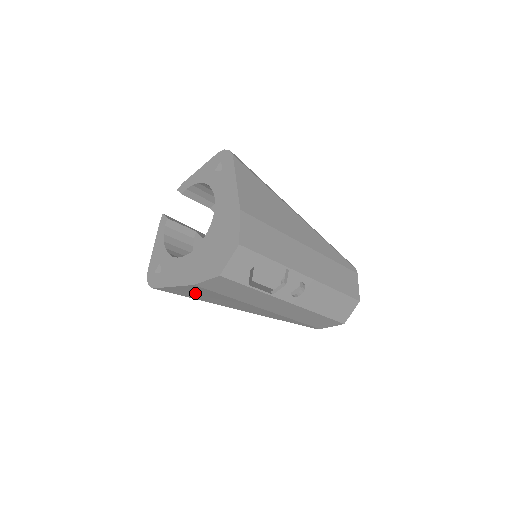
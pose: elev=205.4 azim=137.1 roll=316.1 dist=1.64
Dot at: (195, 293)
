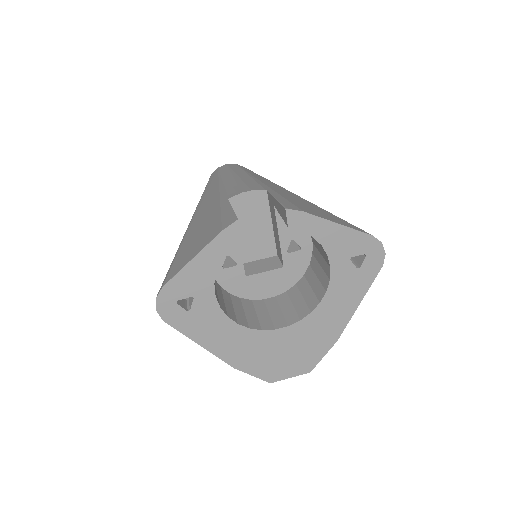
Dot at: occluded
